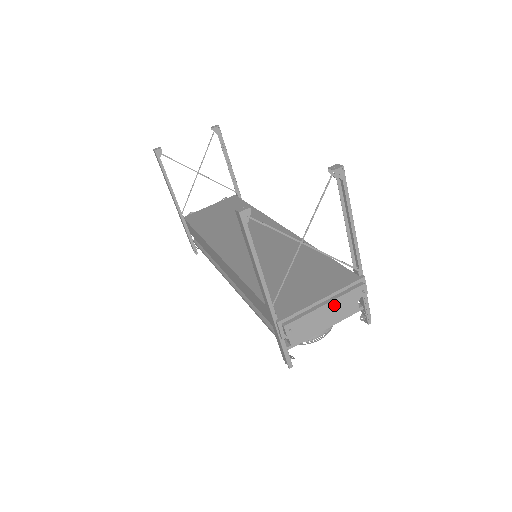
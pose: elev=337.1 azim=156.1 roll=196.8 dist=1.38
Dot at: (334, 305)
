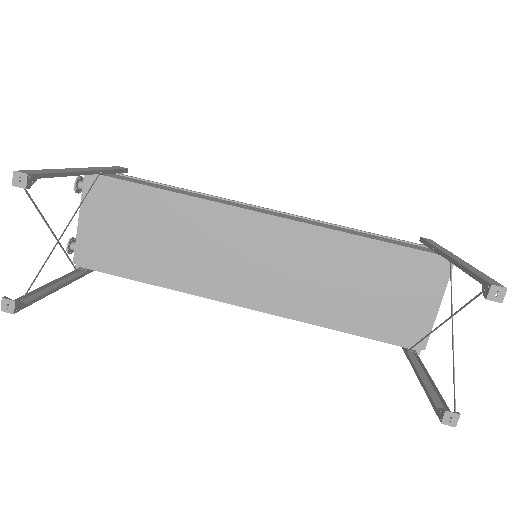
Dot at: (441, 295)
